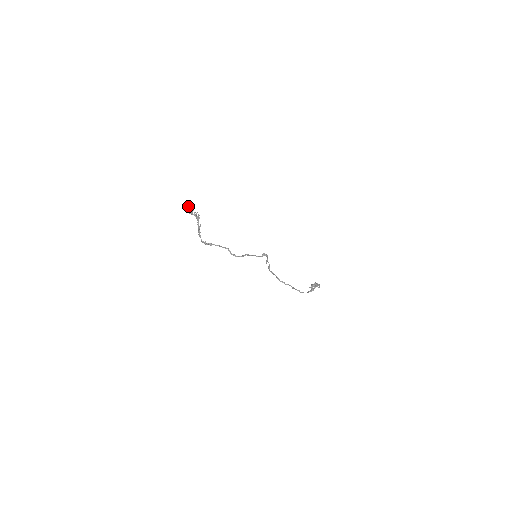
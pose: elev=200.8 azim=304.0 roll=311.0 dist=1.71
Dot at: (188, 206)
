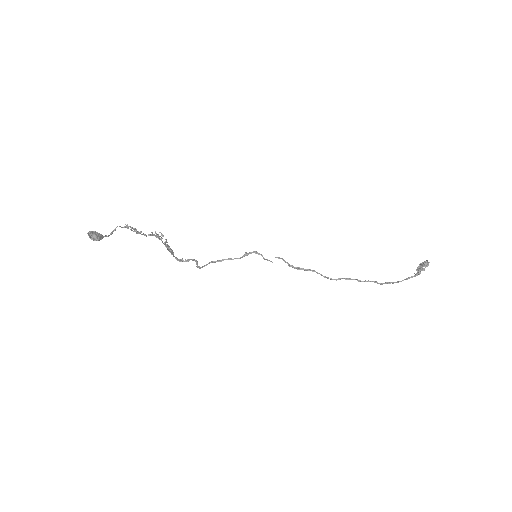
Dot at: occluded
